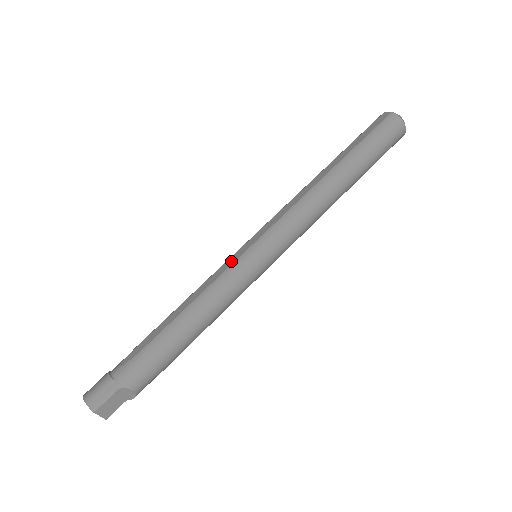
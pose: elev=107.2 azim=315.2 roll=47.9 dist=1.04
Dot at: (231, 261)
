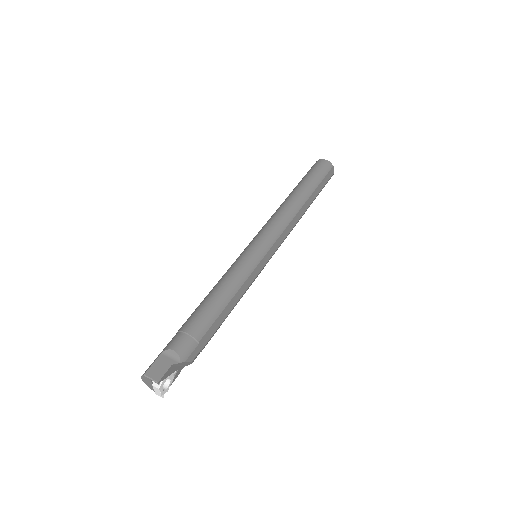
Dot at: occluded
